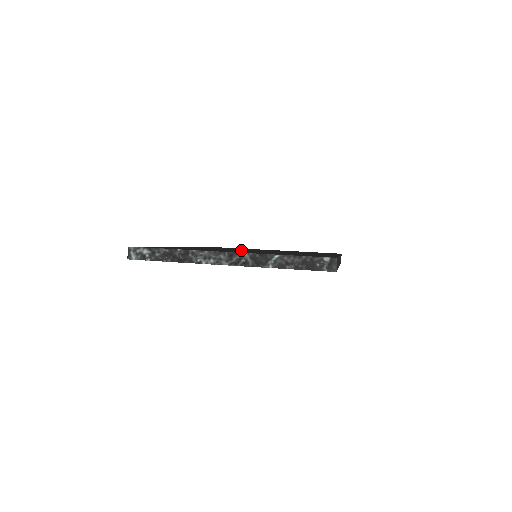
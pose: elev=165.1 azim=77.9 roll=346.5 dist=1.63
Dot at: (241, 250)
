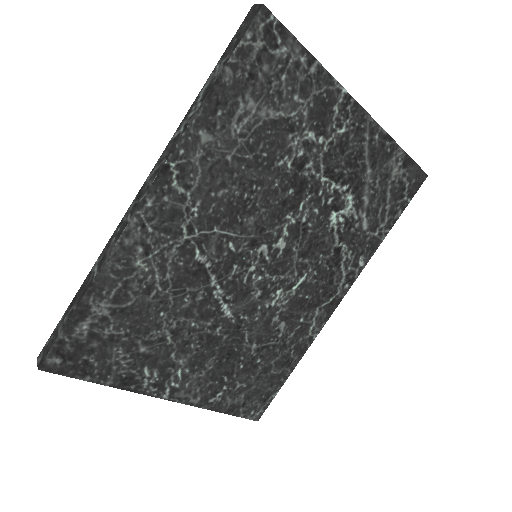
Dot at: occluded
